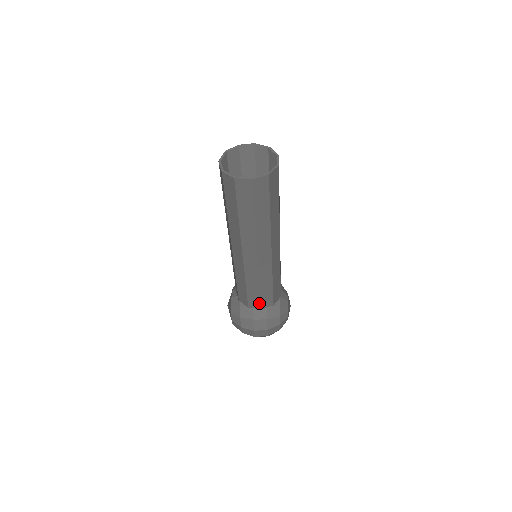
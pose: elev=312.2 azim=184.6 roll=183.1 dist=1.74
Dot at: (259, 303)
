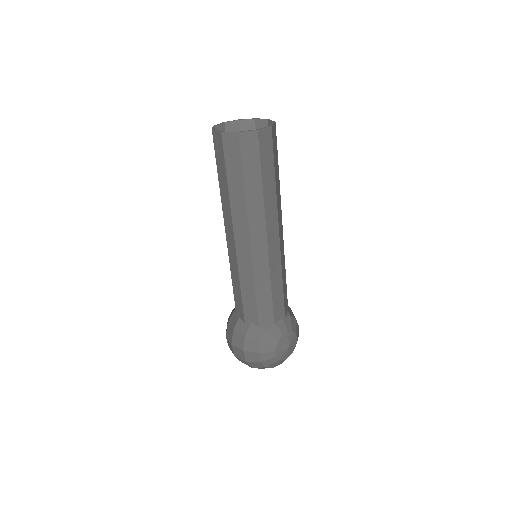
Dot at: (242, 312)
